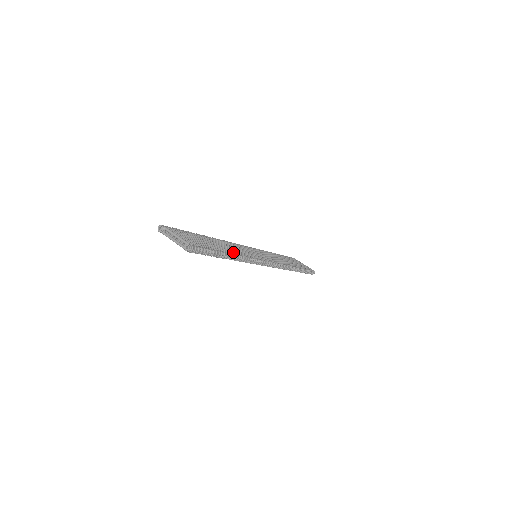
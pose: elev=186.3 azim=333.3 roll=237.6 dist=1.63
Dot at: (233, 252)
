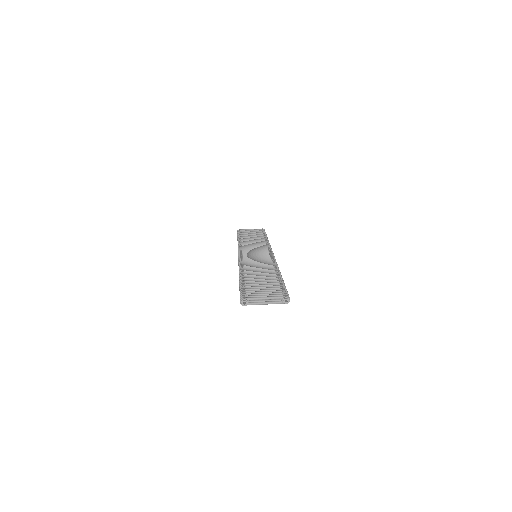
Dot at: (273, 271)
